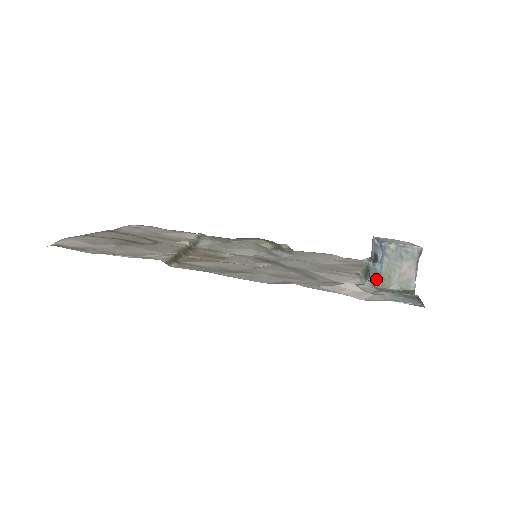
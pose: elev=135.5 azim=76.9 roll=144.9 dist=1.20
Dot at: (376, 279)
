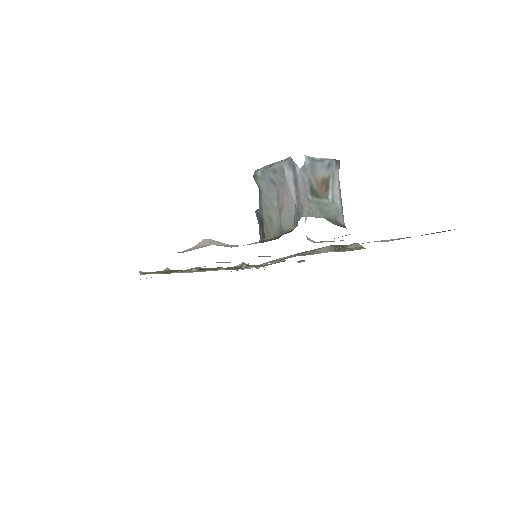
Dot at: (262, 228)
